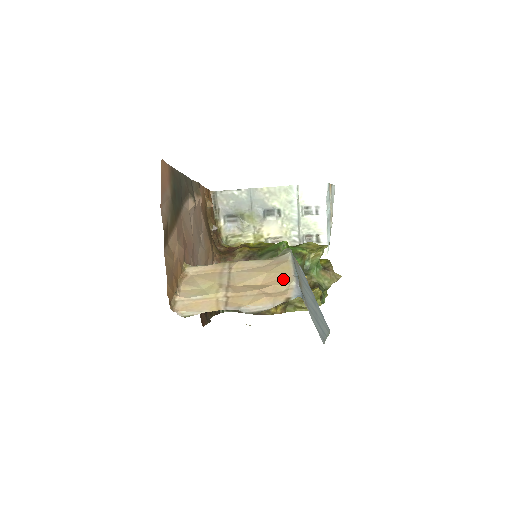
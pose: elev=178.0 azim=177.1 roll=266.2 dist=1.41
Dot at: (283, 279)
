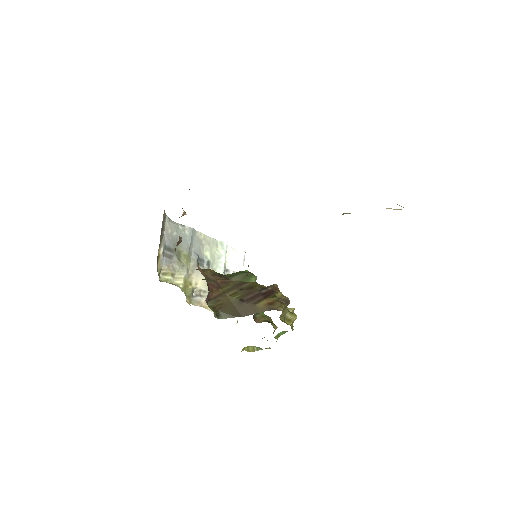
Dot at: occluded
